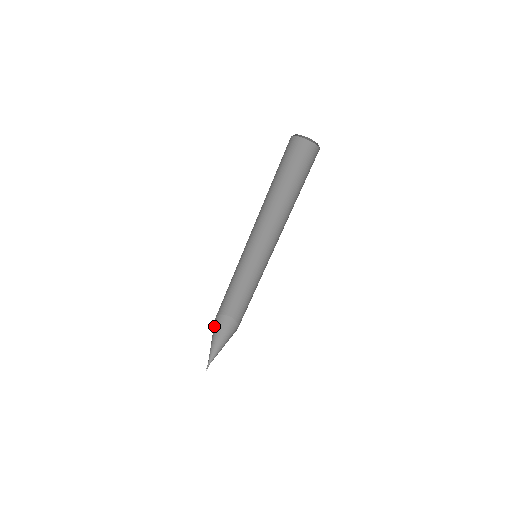
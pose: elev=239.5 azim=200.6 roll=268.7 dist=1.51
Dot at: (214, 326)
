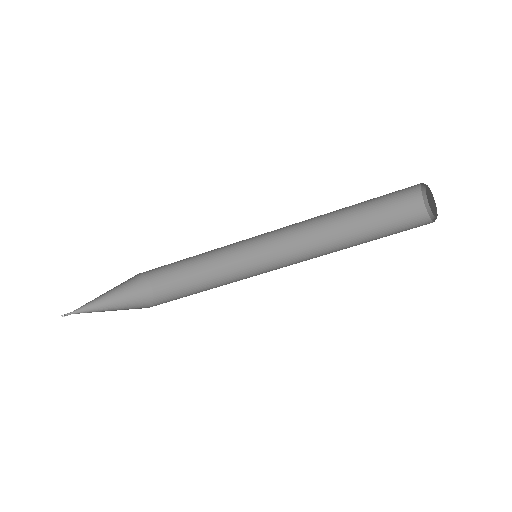
Dot at: (127, 280)
